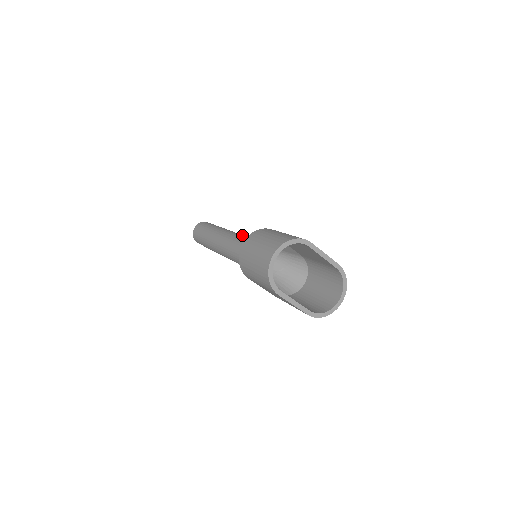
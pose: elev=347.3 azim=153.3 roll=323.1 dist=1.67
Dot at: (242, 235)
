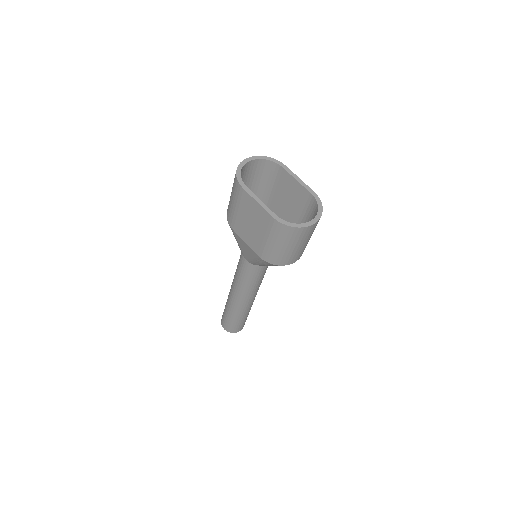
Dot at: occluded
